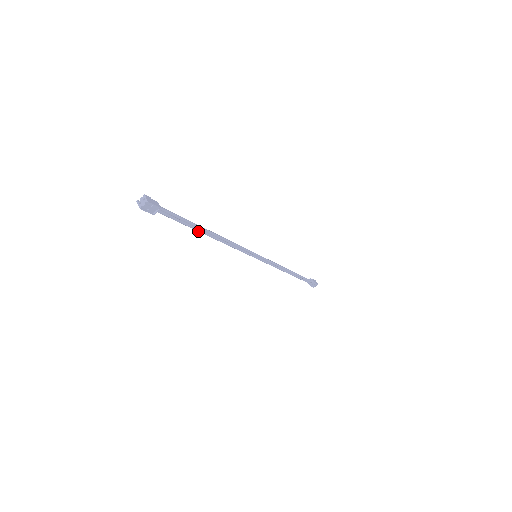
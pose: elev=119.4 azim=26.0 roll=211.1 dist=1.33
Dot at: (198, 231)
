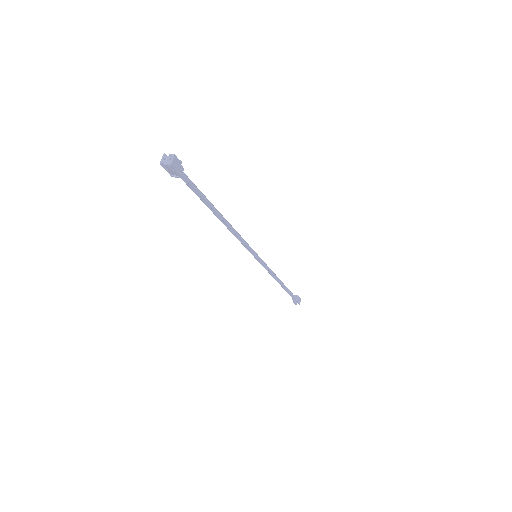
Dot at: (211, 210)
